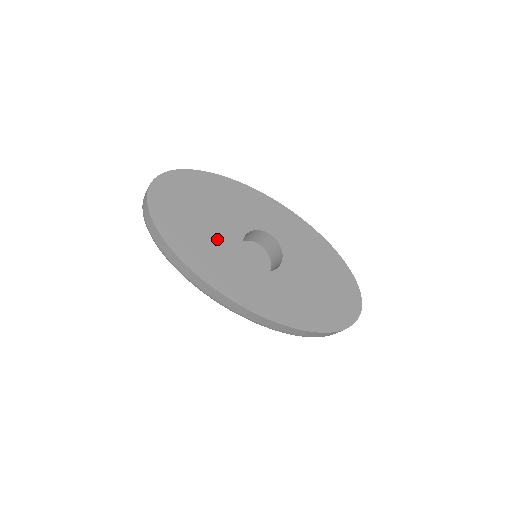
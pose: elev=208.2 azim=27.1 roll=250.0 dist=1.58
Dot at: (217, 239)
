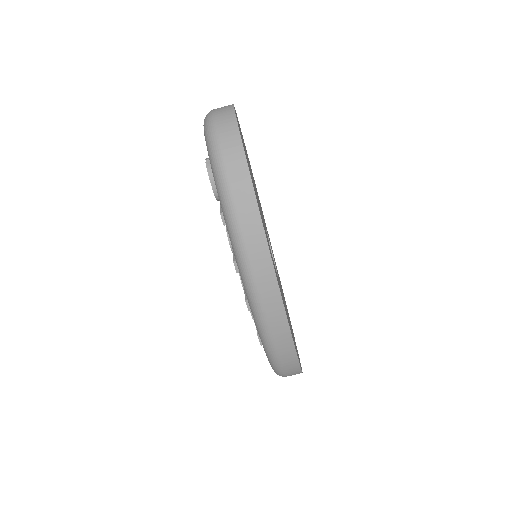
Dot at: occluded
